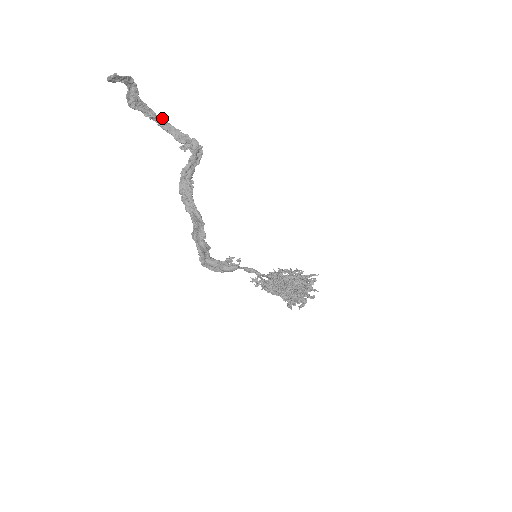
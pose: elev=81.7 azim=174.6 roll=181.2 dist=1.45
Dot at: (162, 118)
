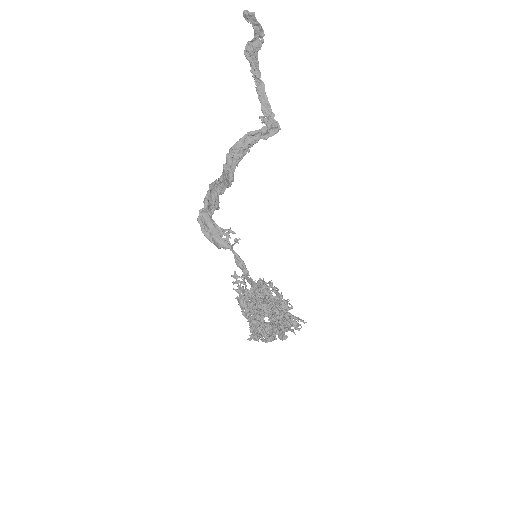
Dot at: (263, 83)
